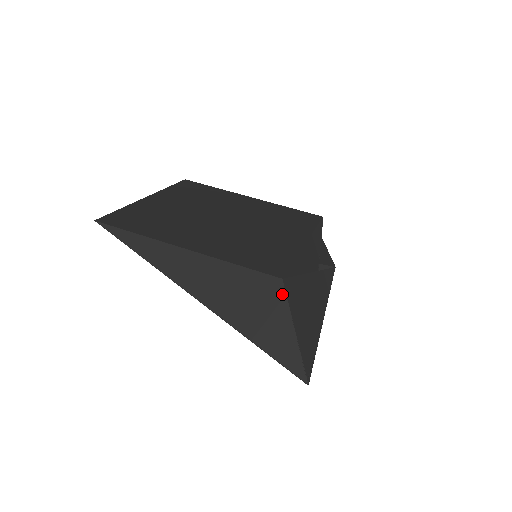
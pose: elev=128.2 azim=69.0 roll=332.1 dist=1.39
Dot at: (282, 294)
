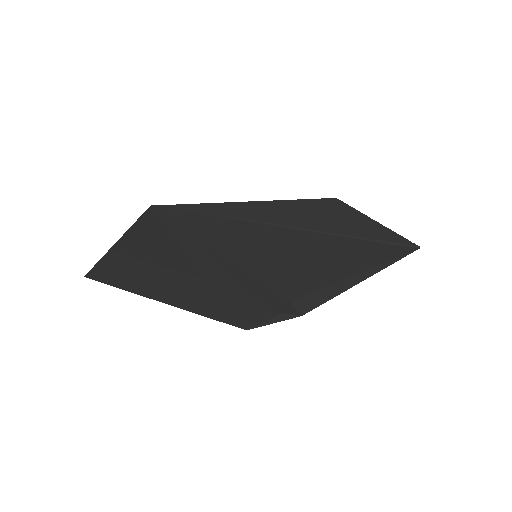
Dot at: (347, 206)
